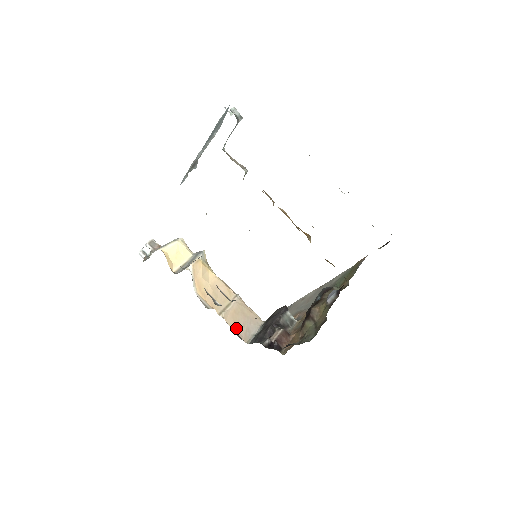
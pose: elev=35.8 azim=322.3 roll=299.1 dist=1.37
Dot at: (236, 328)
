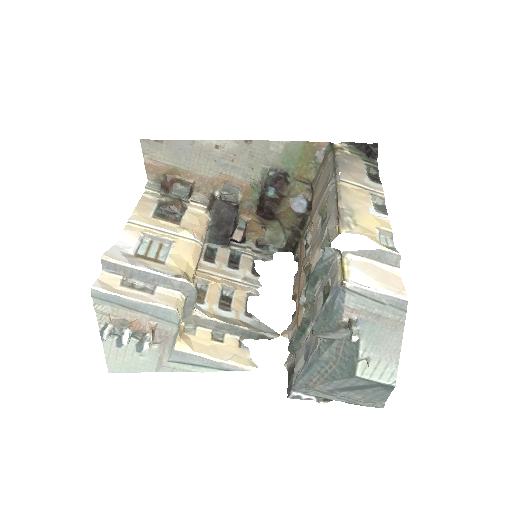
Dot at: occluded
